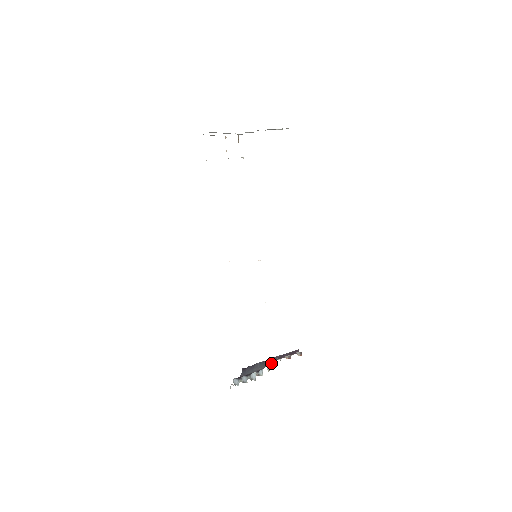
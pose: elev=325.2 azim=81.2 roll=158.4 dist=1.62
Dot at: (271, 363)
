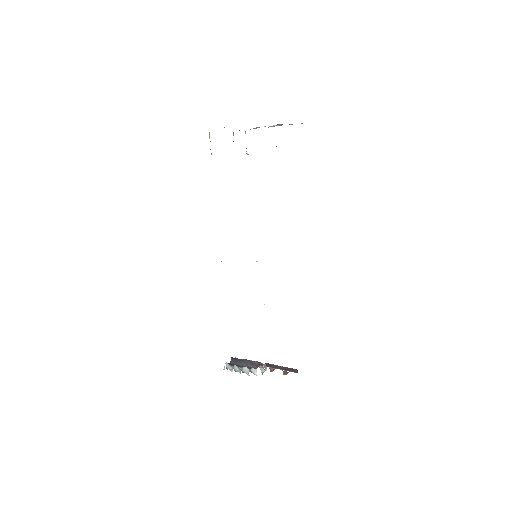
Dot at: (265, 367)
